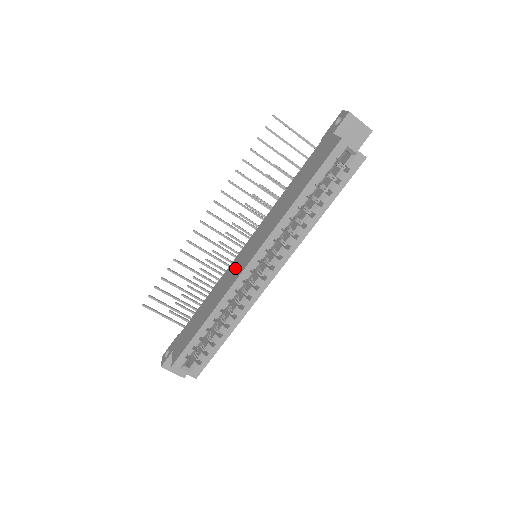
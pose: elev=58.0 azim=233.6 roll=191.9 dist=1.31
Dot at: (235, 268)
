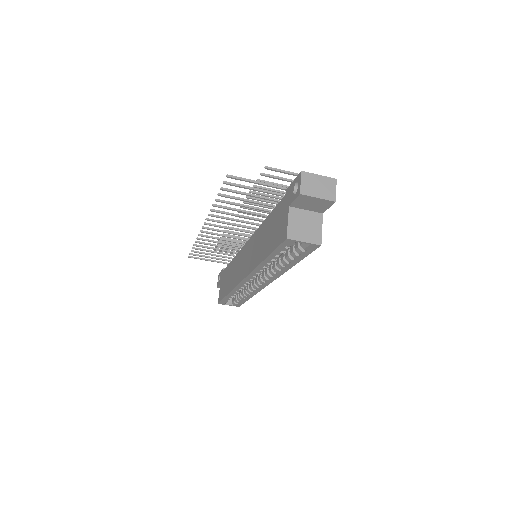
Dot at: (240, 265)
